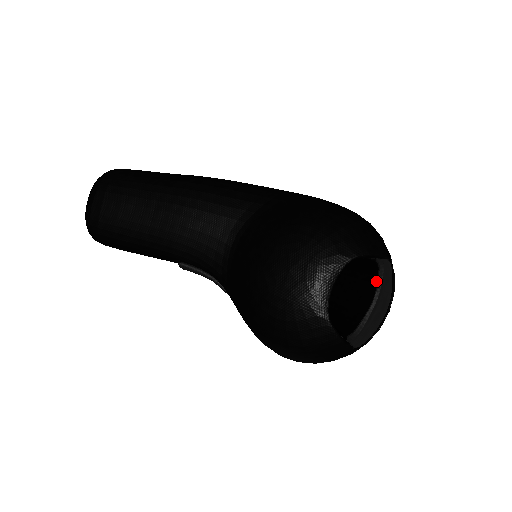
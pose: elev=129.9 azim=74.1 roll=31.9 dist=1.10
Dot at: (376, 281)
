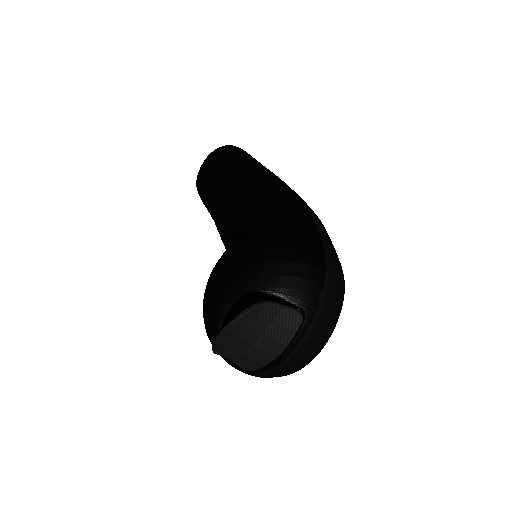
Dot at: (236, 316)
